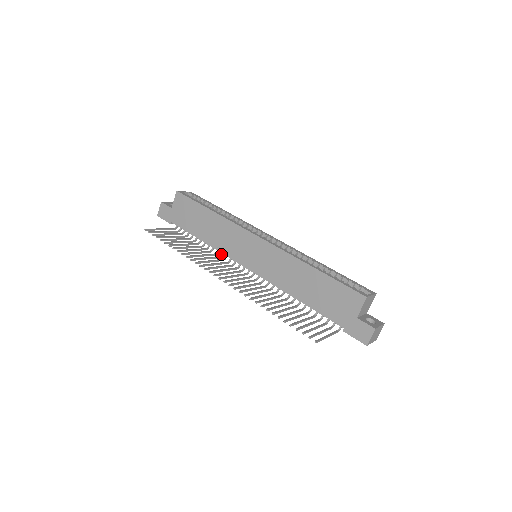
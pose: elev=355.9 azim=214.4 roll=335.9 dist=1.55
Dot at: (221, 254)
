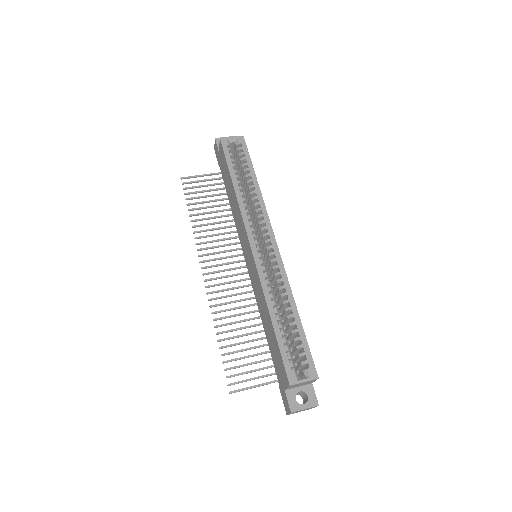
Dot at: occluded
